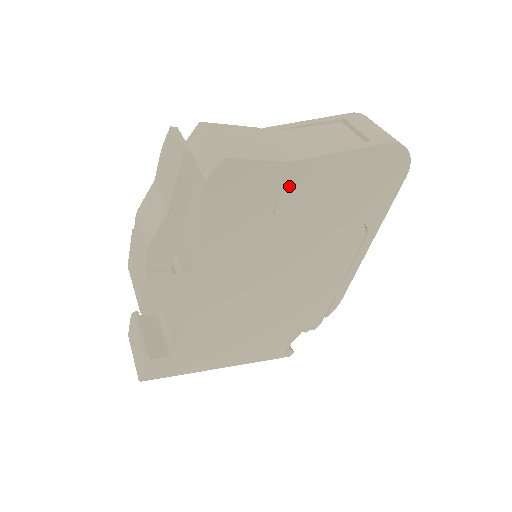
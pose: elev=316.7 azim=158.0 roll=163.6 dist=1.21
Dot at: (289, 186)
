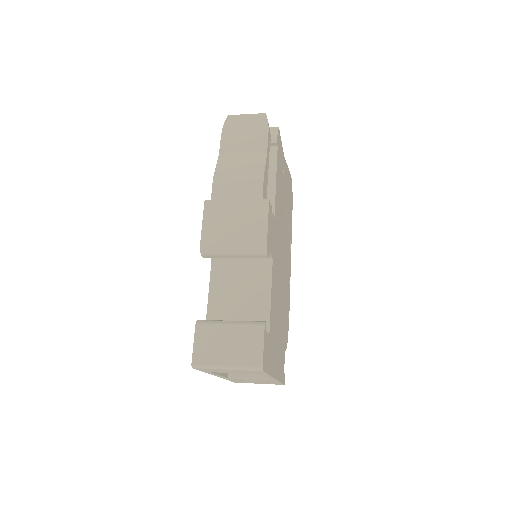
Dot at: (284, 174)
